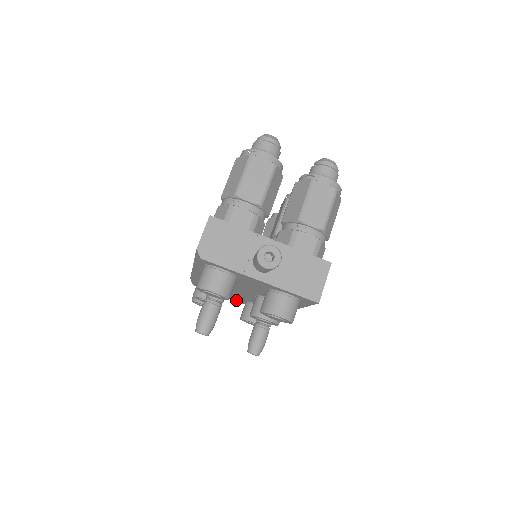
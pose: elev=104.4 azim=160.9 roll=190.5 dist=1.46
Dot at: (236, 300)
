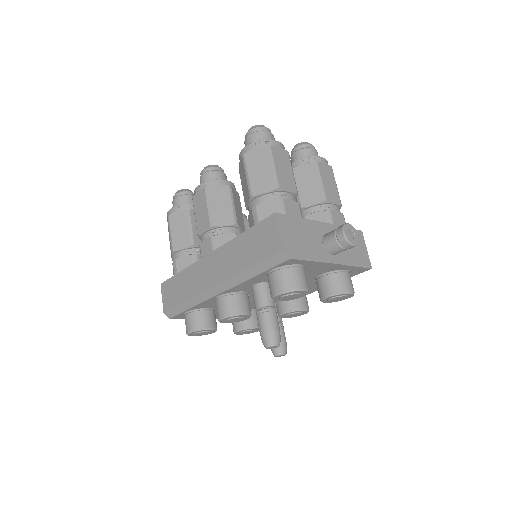
Dot at: (217, 316)
